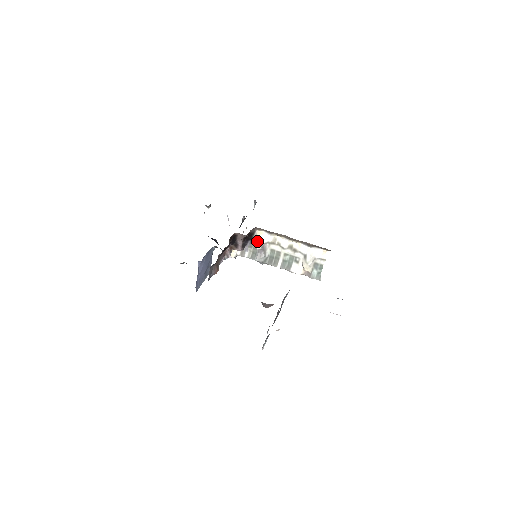
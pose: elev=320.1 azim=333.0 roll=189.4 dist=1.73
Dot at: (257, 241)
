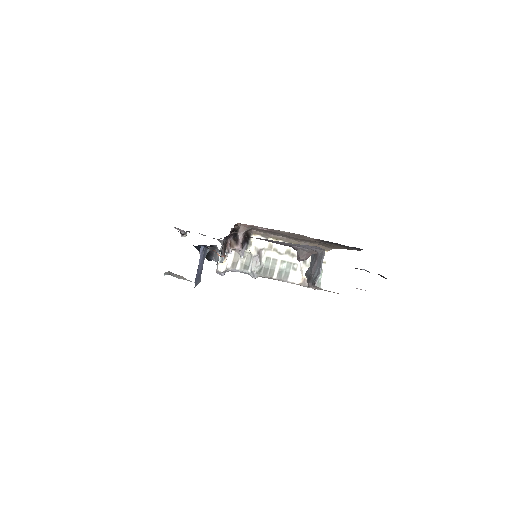
Dot at: (252, 247)
